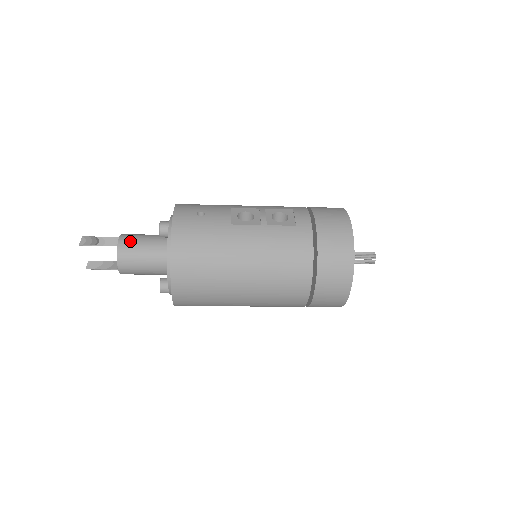
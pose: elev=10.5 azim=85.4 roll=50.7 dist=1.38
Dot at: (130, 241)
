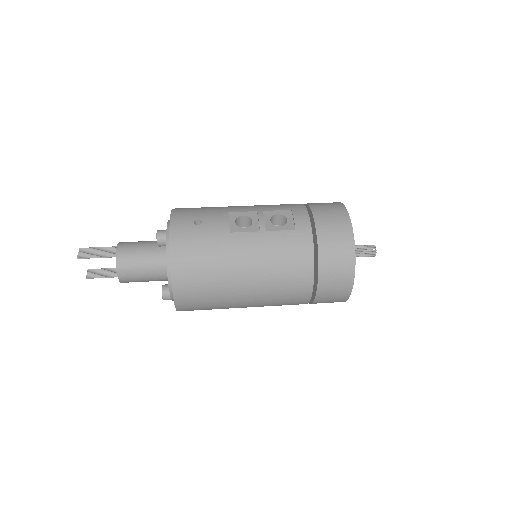
Dot at: (128, 251)
